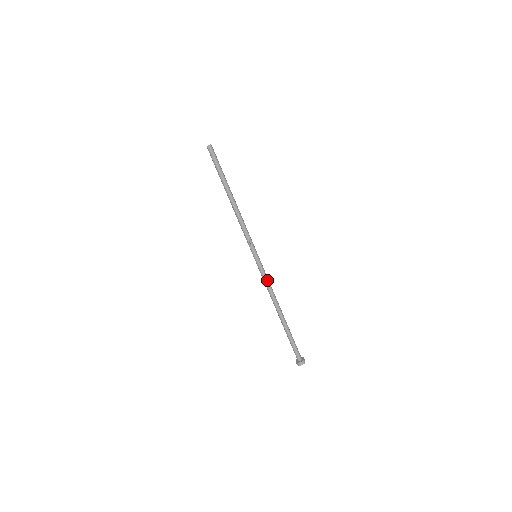
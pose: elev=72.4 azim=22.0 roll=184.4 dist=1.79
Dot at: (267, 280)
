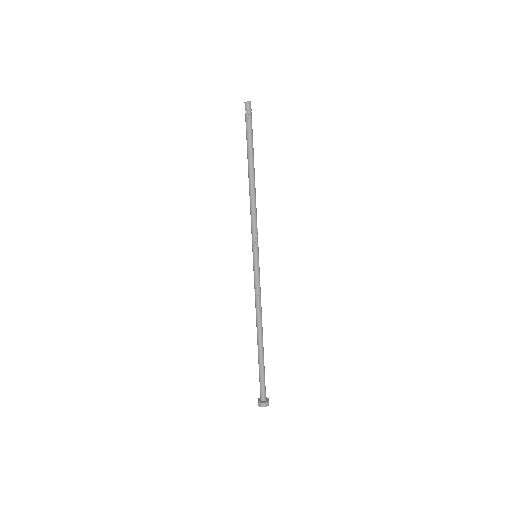
Dot at: (260, 289)
